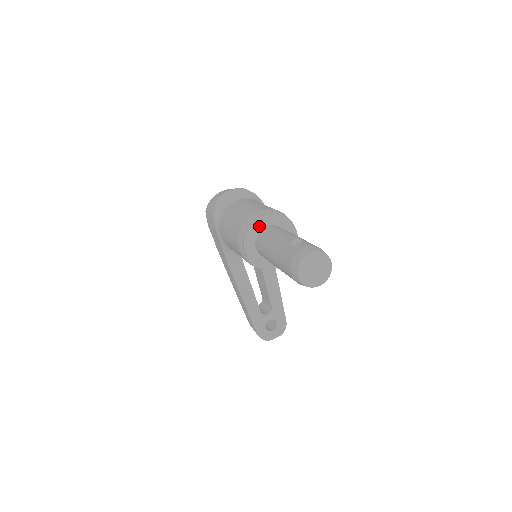
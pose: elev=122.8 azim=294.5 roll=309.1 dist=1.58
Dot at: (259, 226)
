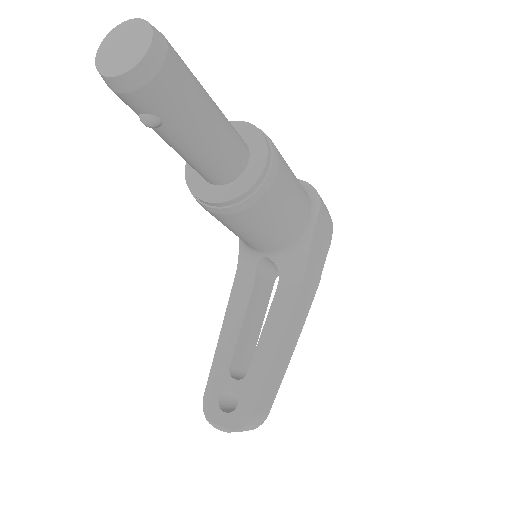
Dot at: occluded
